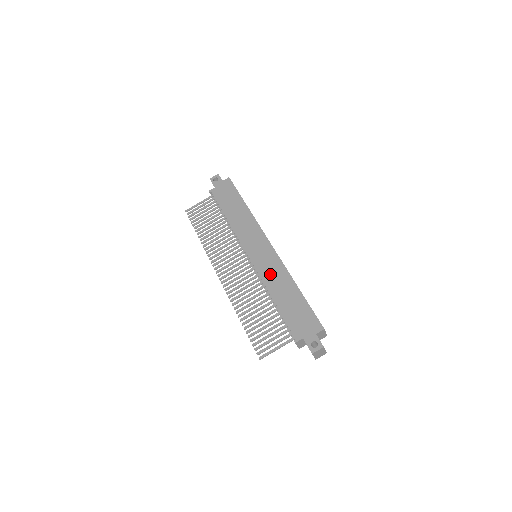
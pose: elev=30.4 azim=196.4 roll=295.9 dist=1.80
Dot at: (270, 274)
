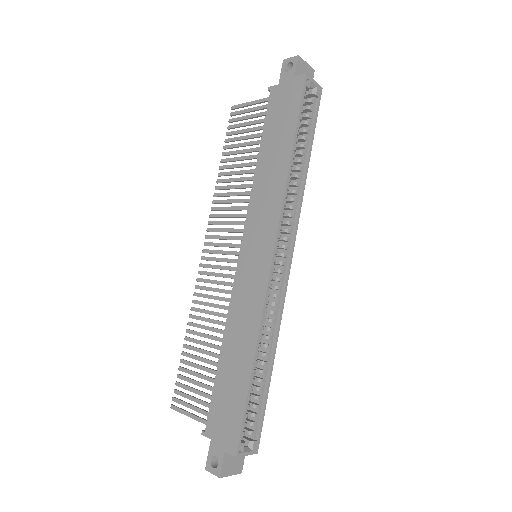
Dot at: (240, 308)
